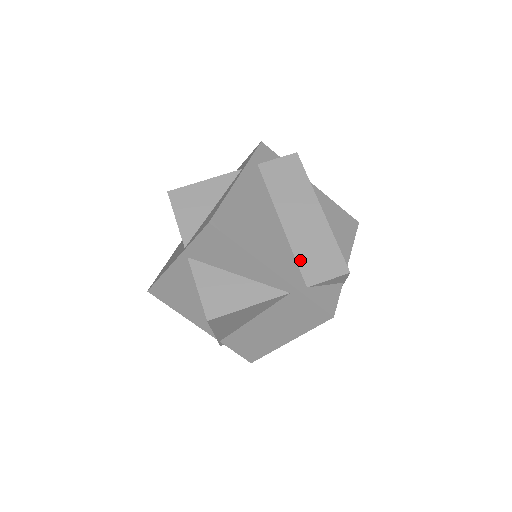
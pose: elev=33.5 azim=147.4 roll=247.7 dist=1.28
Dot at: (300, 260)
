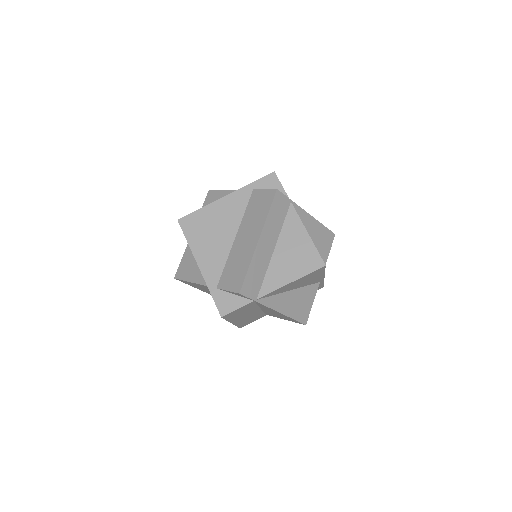
Dot at: (226, 269)
